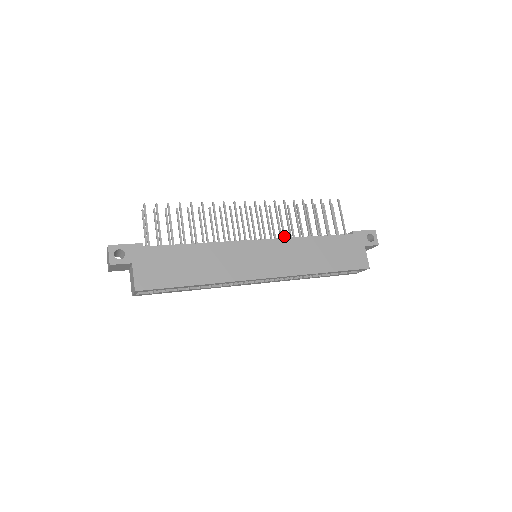
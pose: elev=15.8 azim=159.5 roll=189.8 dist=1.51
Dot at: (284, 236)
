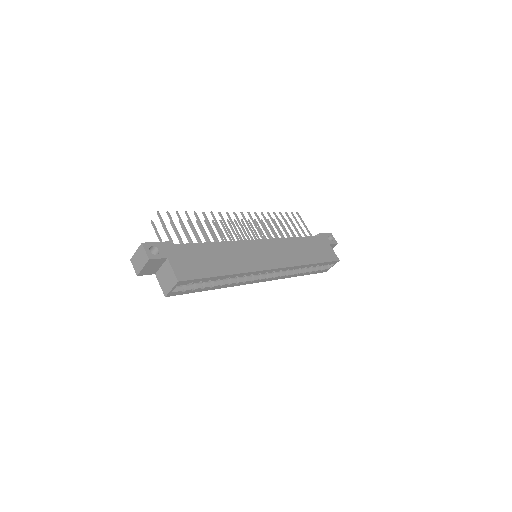
Dot at: occluded
